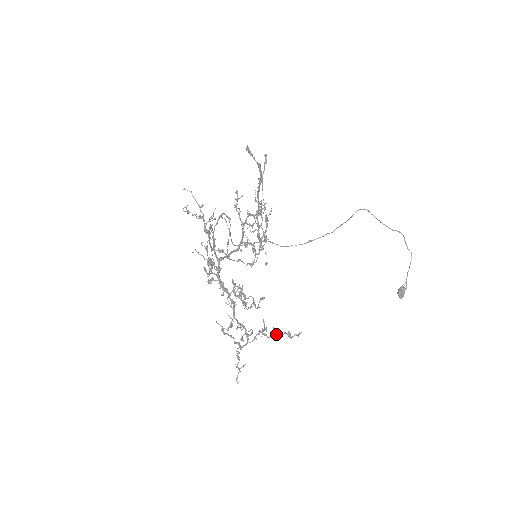
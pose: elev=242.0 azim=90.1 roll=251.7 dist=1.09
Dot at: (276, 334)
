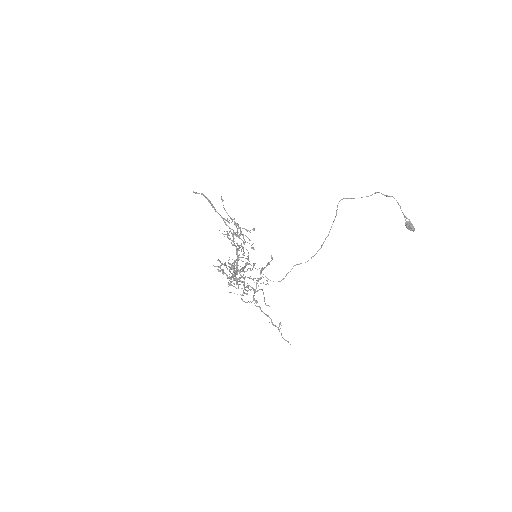
Dot at: (261, 270)
